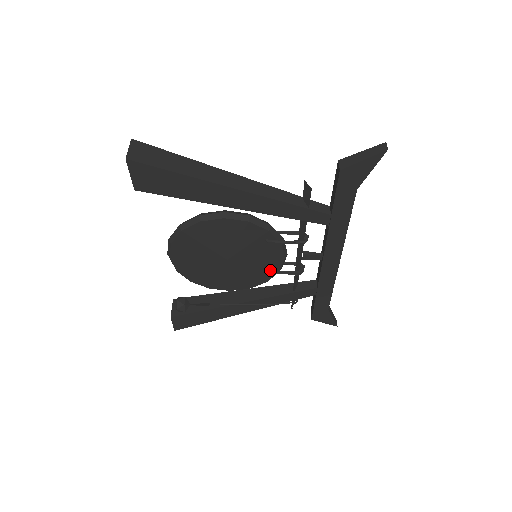
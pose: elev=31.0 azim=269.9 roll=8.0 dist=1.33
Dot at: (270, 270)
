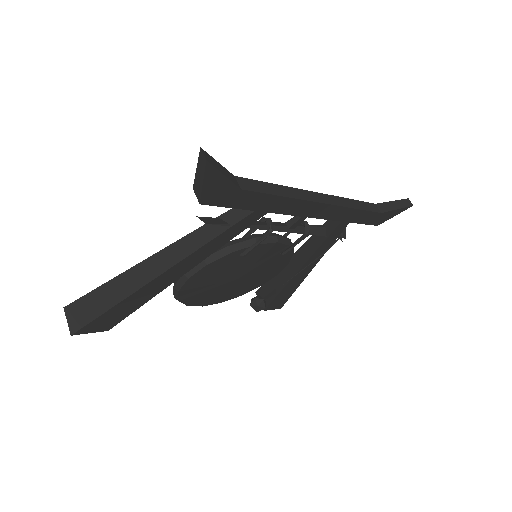
Dot at: (281, 252)
